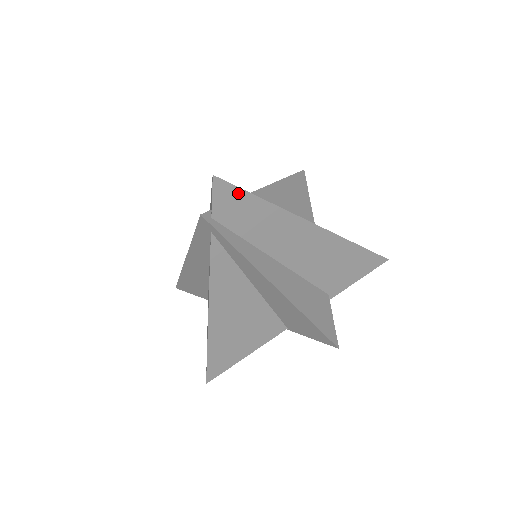
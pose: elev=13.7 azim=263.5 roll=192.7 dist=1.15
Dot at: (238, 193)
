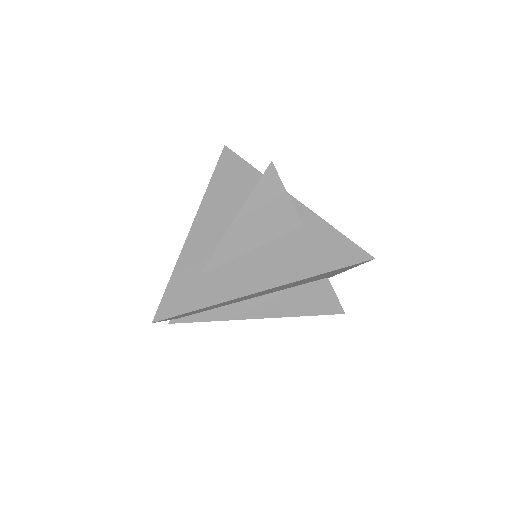
Dot at: (179, 315)
